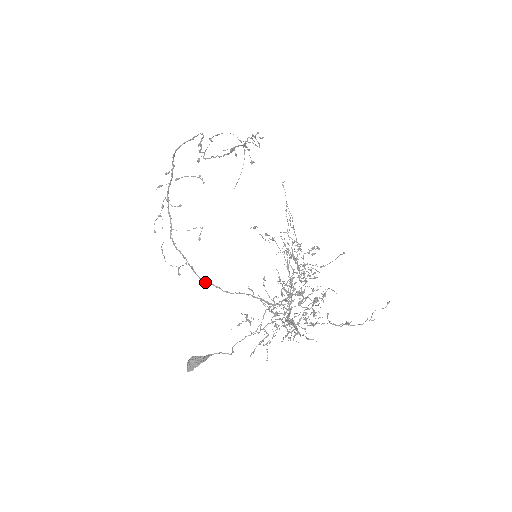
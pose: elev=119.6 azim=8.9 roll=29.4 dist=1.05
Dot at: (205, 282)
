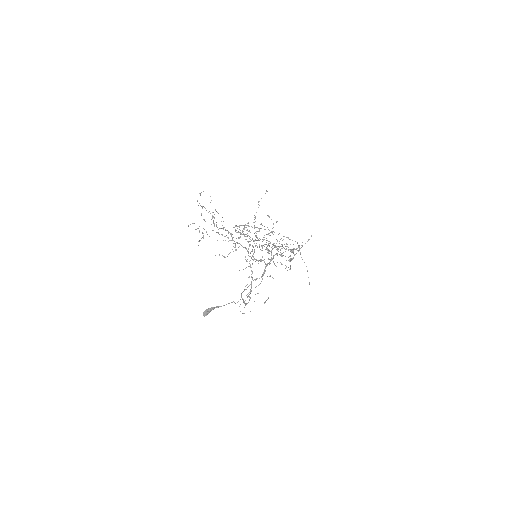
Dot at: (241, 294)
